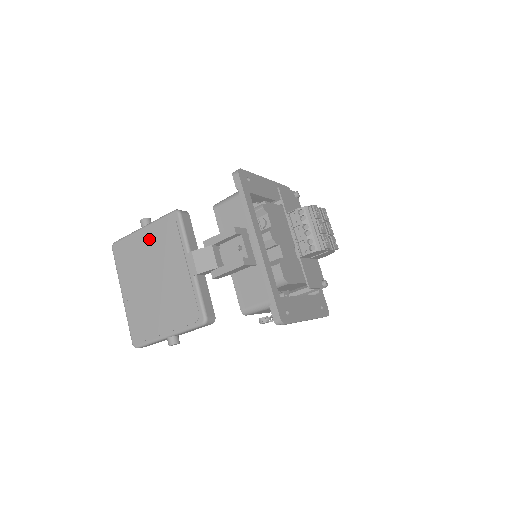
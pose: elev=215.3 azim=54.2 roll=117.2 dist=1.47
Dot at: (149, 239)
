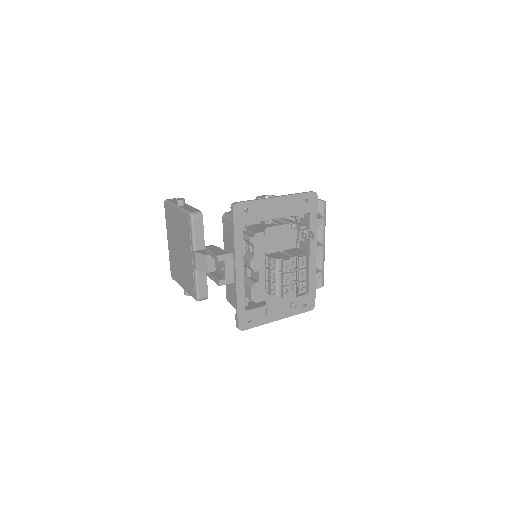
Dot at: (178, 219)
